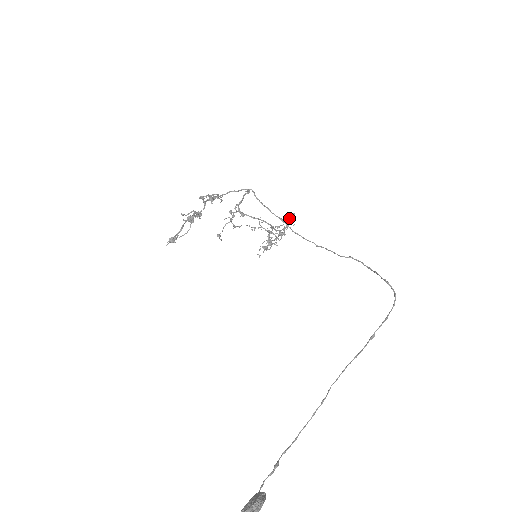
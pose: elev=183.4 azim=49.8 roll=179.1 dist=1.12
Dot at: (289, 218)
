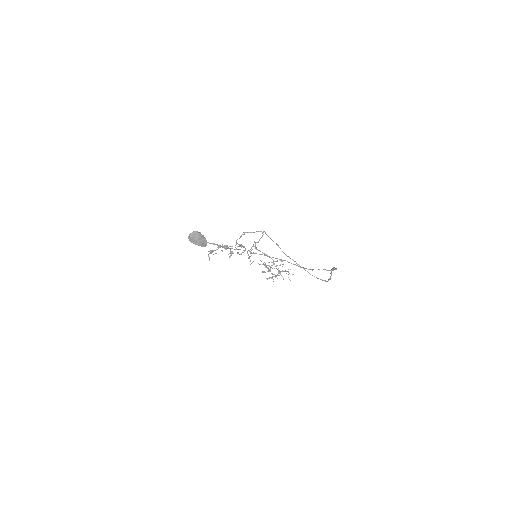
Dot at: occluded
